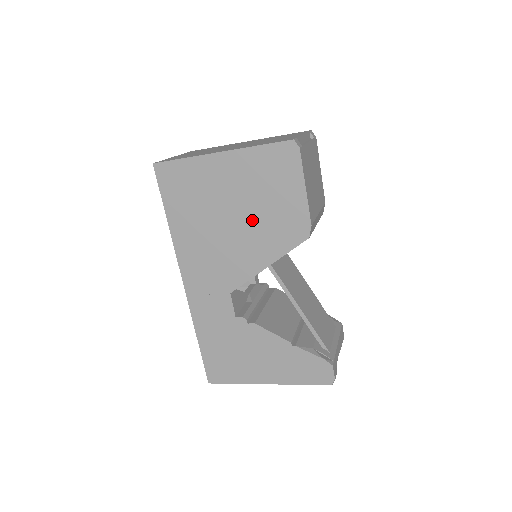
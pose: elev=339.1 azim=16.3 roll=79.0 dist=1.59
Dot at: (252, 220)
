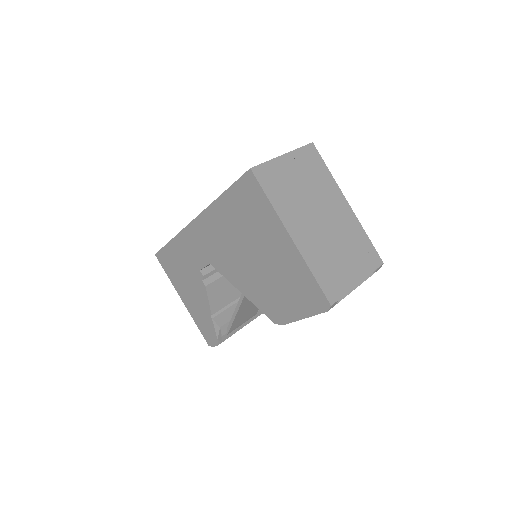
Dot at: (261, 275)
